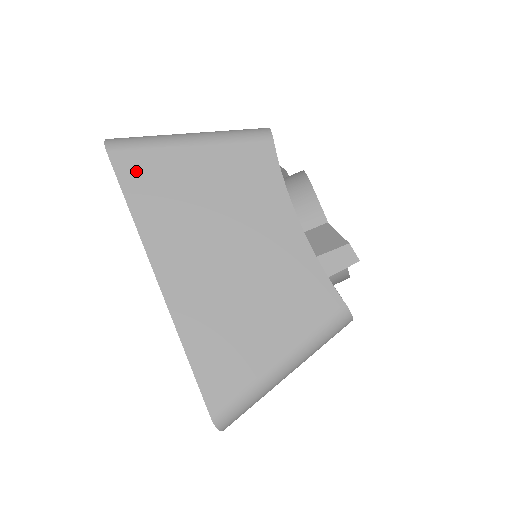
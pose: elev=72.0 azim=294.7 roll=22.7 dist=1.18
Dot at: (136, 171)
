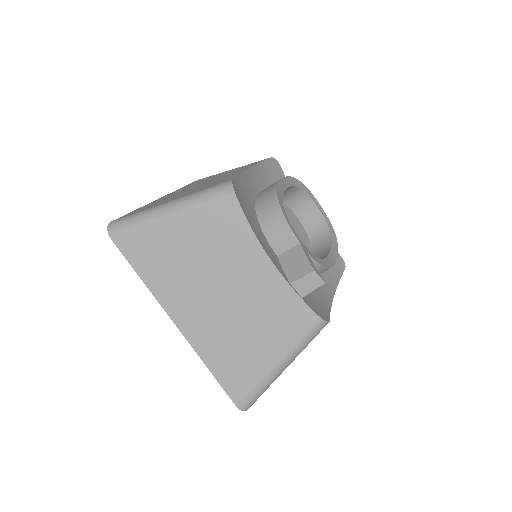
Dot at: (137, 249)
